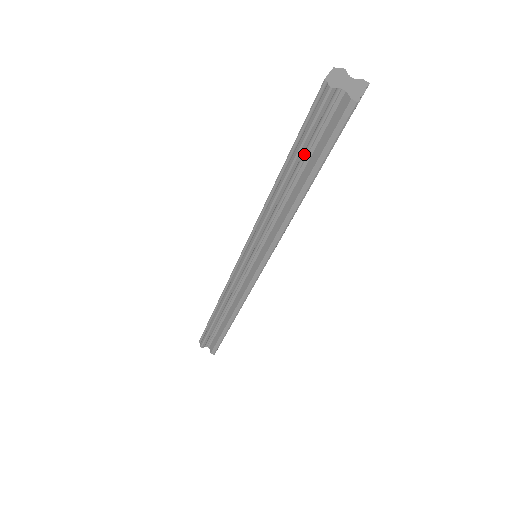
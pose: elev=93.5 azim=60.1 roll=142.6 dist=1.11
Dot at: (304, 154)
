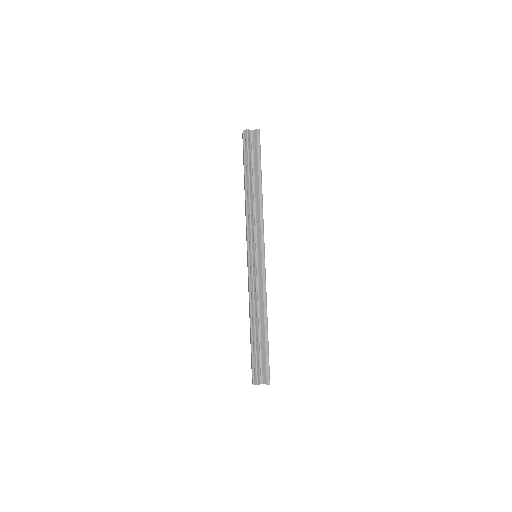
Dot at: (251, 166)
